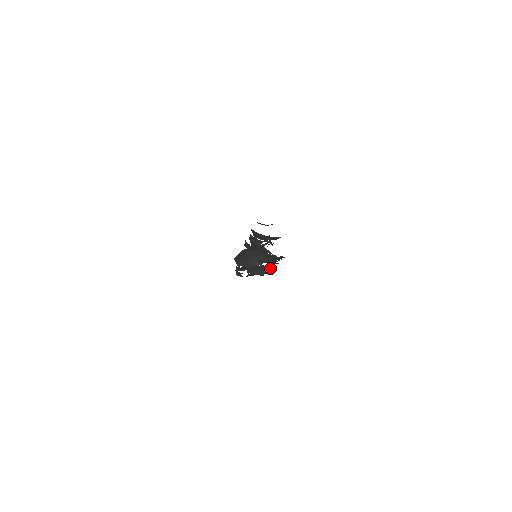
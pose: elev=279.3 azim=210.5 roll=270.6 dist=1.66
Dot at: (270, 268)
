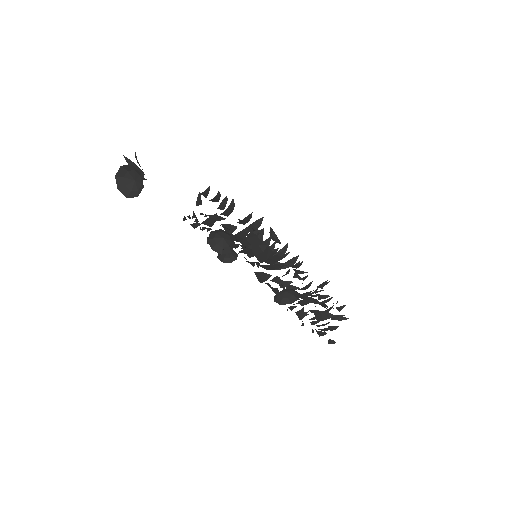
Dot at: (229, 235)
